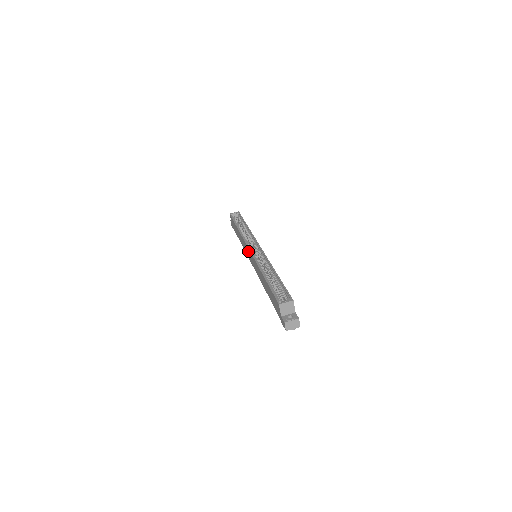
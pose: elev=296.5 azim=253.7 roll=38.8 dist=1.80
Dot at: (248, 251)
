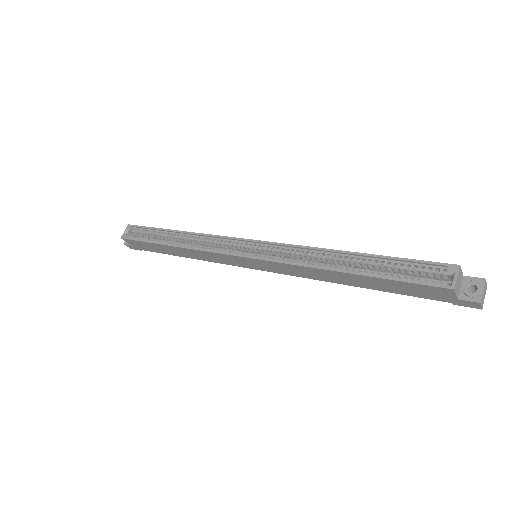
Dot at: (241, 260)
